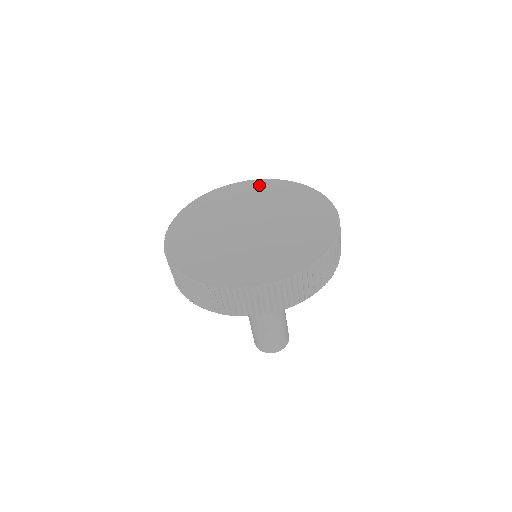
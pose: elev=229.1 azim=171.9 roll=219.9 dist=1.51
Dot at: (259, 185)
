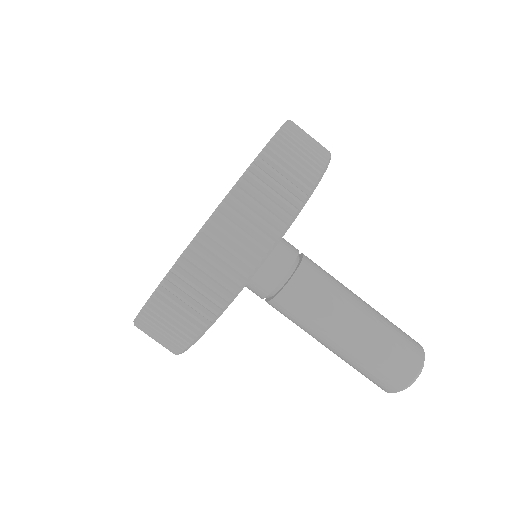
Dot at: occluded
